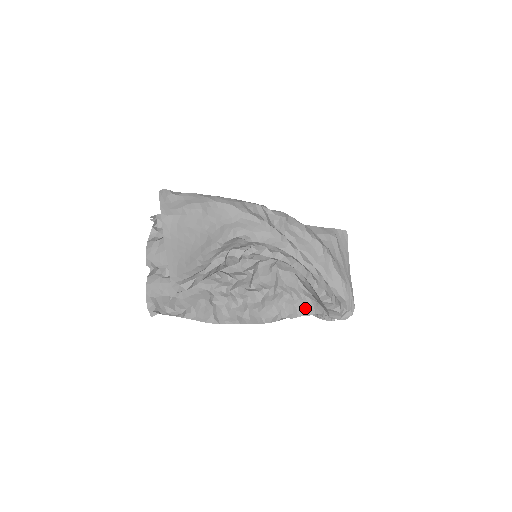
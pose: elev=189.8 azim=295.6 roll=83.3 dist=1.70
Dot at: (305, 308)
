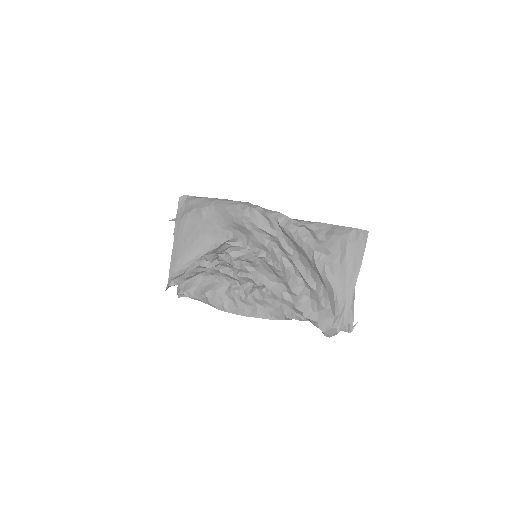
Dot at: occluded
